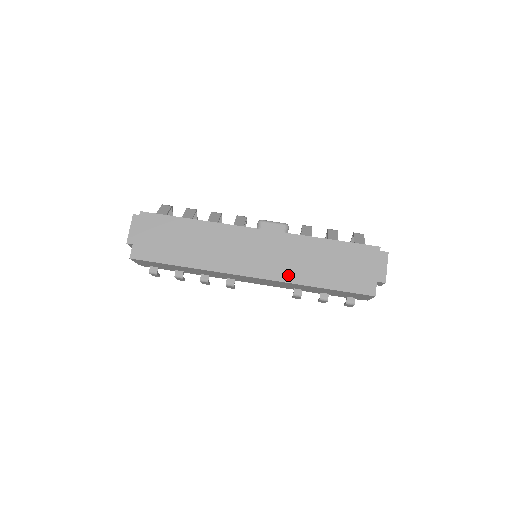
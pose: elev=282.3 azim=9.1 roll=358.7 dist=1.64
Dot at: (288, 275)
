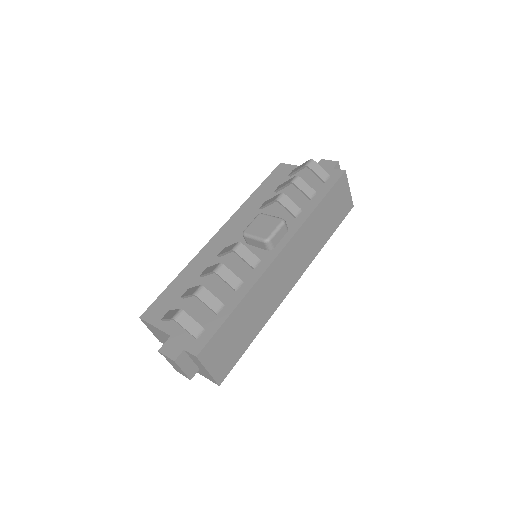
Dot at: (312, 255)
